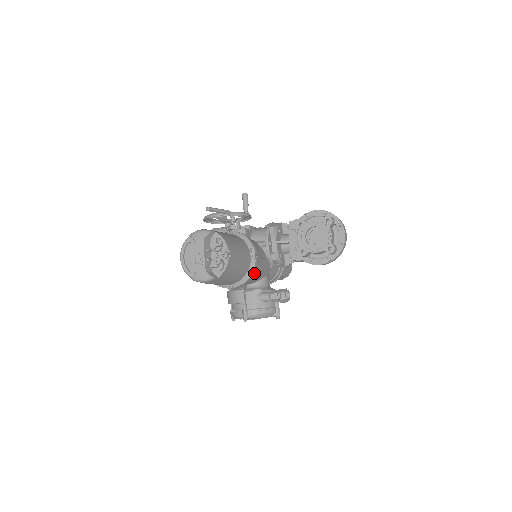
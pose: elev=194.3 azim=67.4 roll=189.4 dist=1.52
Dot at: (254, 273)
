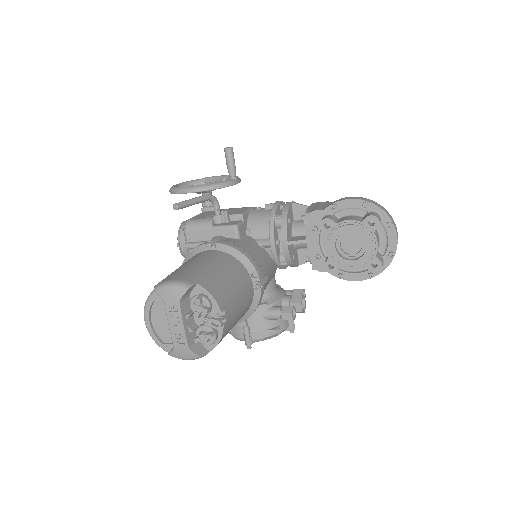
Dot at: occluded
